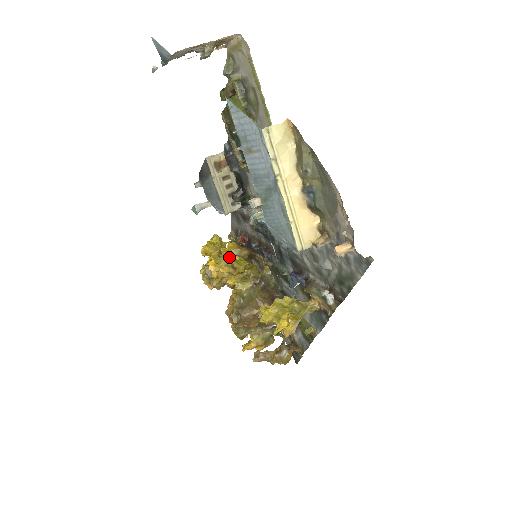
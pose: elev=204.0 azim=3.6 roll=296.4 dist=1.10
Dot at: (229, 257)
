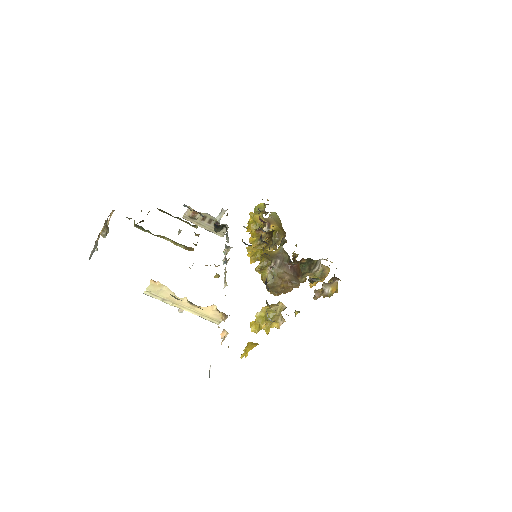
Dot at: (255, 244)
